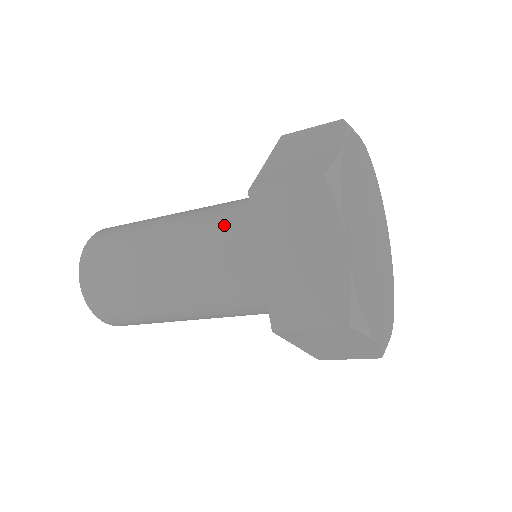
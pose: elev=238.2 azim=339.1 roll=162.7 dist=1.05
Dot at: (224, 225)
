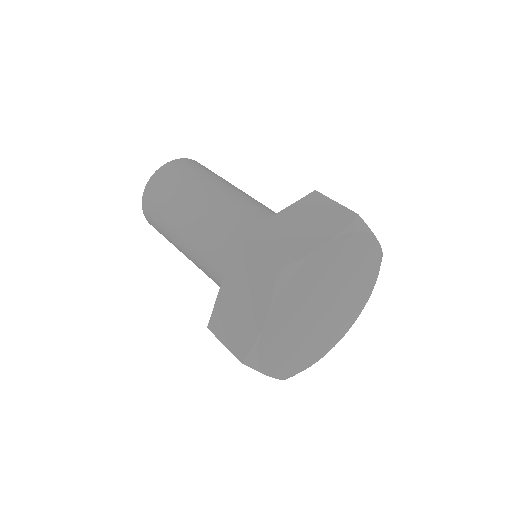
Dot at: (273, 212)
